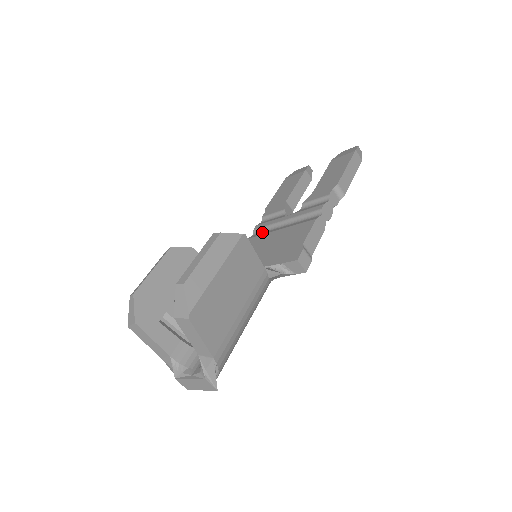
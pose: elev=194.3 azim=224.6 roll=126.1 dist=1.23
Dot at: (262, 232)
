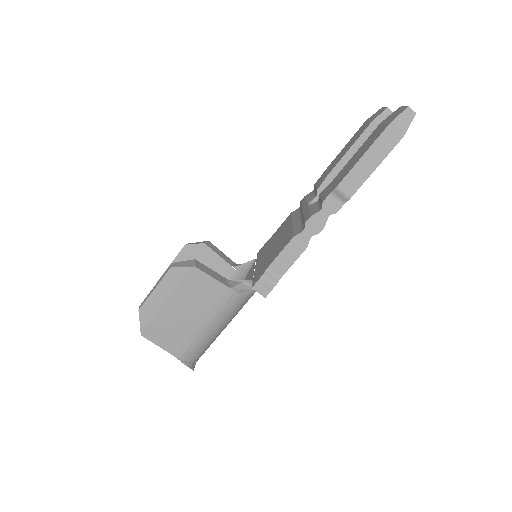
Dot at: (299, 211)
